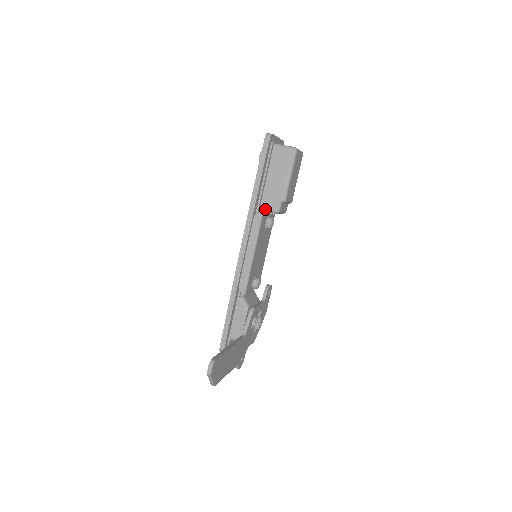
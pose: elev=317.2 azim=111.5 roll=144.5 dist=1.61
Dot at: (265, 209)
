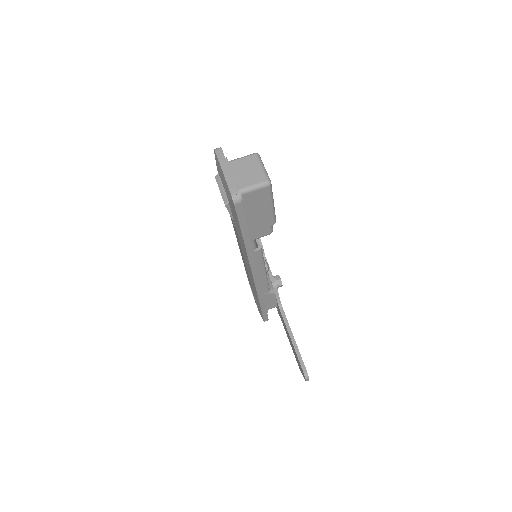
Dot at: (257, 239)
